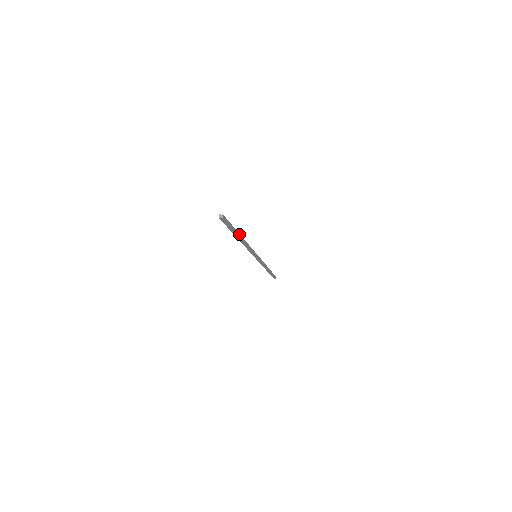
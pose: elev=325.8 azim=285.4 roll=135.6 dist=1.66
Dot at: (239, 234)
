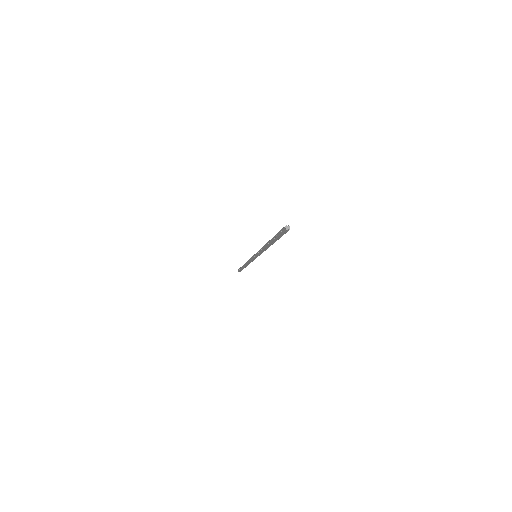
Dot at: occluded
